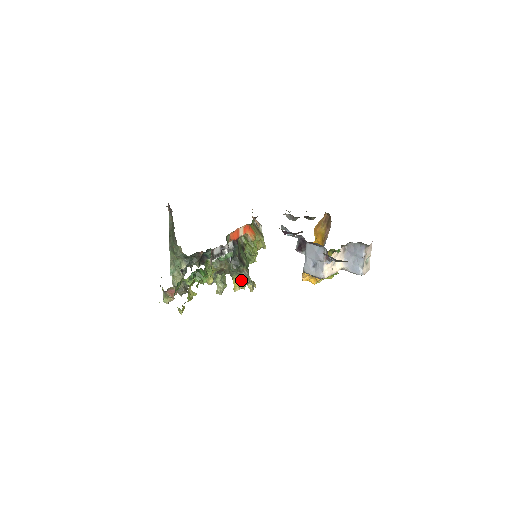
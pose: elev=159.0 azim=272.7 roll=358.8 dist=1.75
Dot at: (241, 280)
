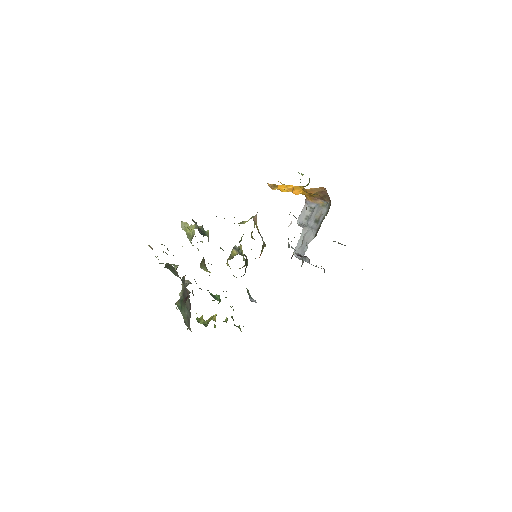
Dot at: occluded
